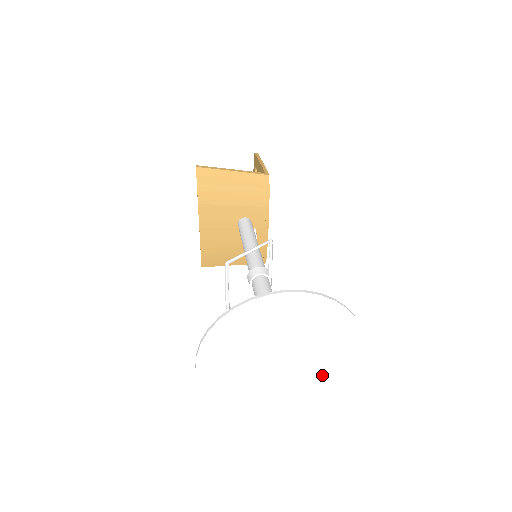
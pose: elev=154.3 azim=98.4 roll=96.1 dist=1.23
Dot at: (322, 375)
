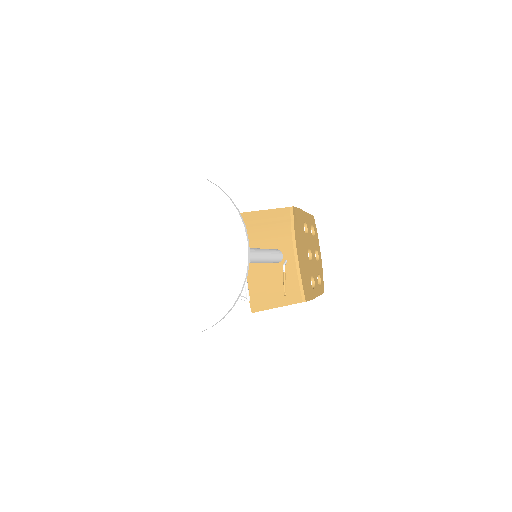
Dot at: (214, 274)
